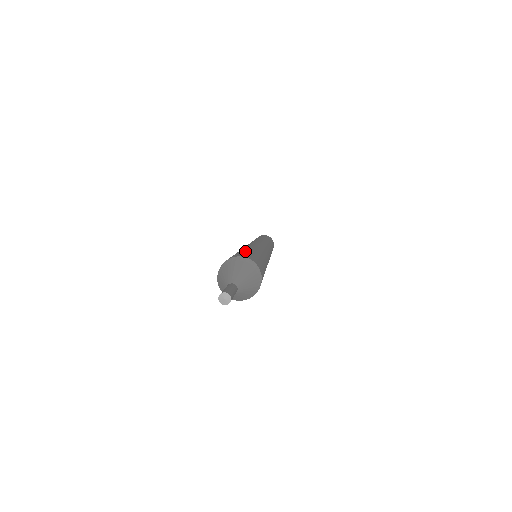
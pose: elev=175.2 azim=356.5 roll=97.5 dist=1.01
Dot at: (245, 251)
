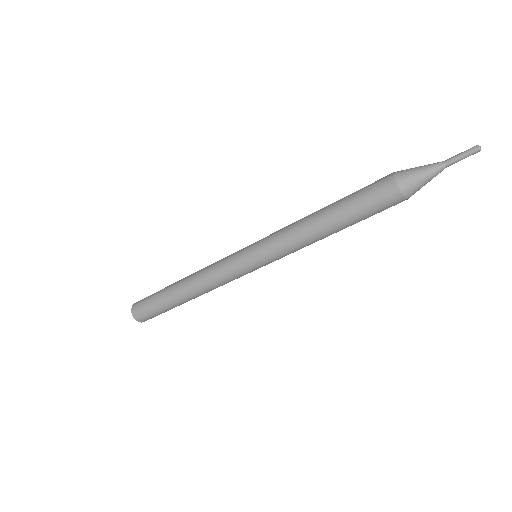
Dot at: (354, 192)
